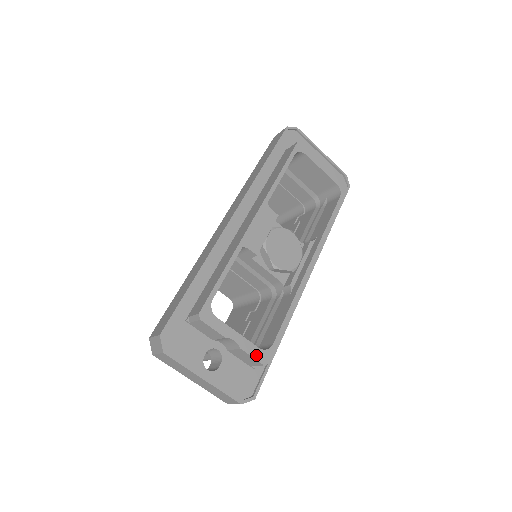
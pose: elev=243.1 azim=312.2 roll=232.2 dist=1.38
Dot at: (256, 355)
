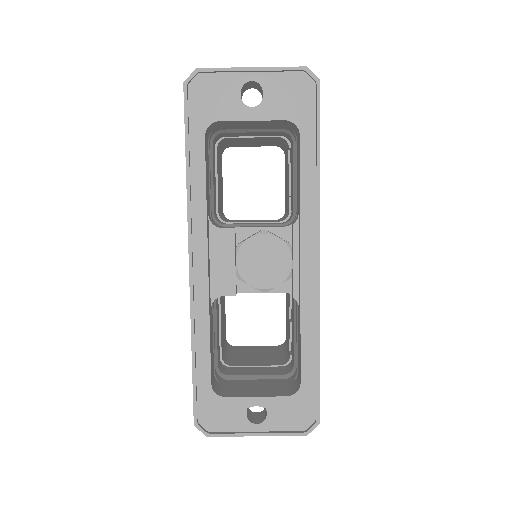
Dot at: (287, 405)
